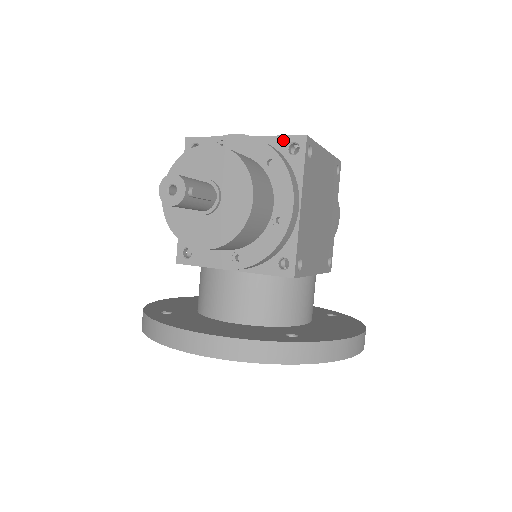
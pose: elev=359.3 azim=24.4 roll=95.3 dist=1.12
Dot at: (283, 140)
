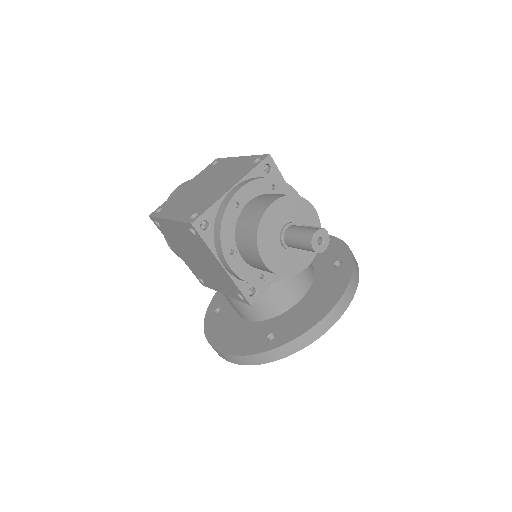
Dot at: (259, 168)
